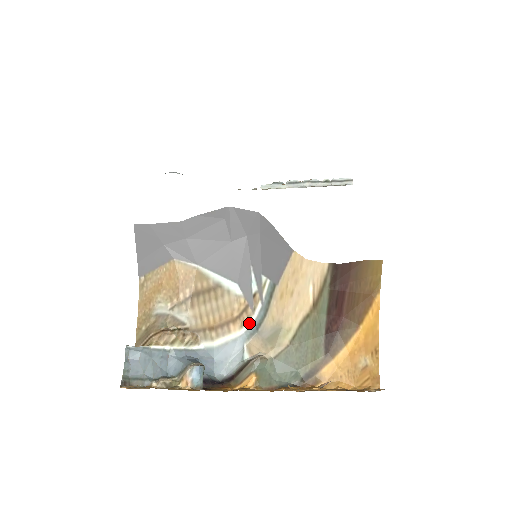
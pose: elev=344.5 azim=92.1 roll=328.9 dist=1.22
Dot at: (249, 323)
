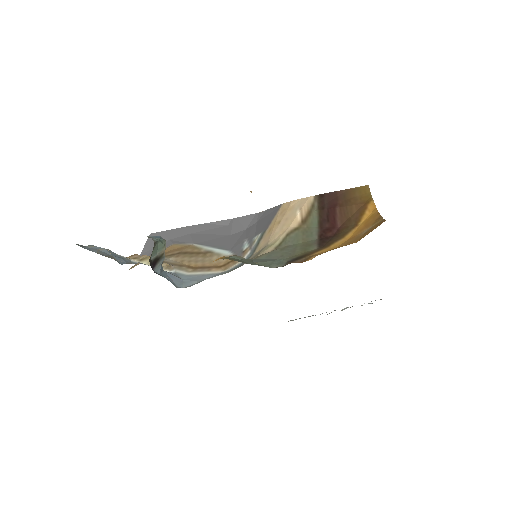
Dot at: (234, 266)
